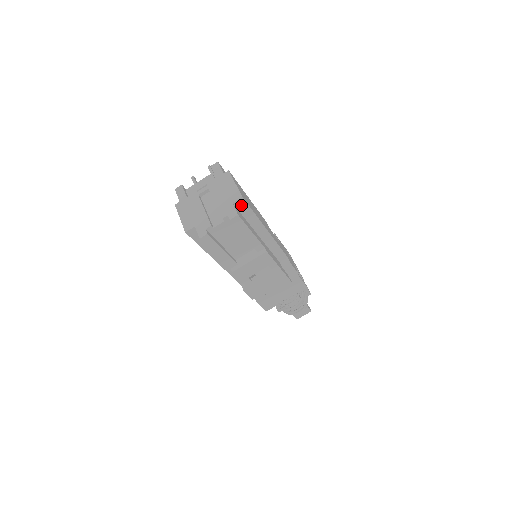
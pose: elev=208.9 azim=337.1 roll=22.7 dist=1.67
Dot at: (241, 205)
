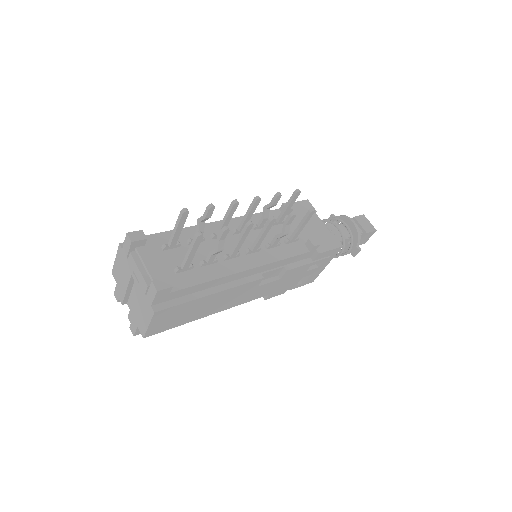
Dot at: occluded
